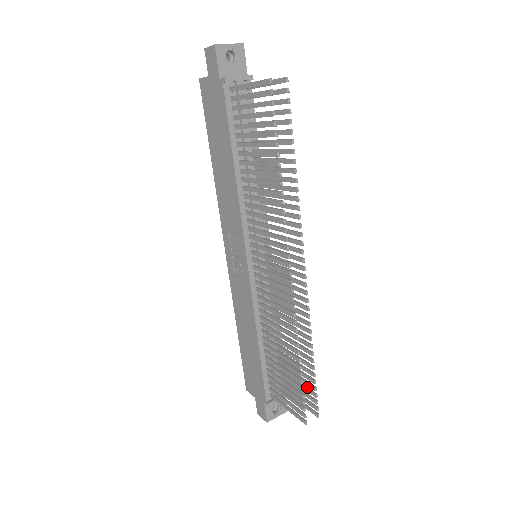
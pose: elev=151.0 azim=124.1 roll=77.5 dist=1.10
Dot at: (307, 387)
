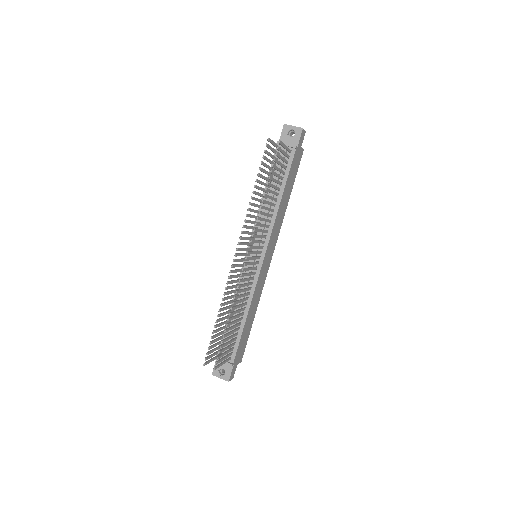
Dot at: (223, 349)
